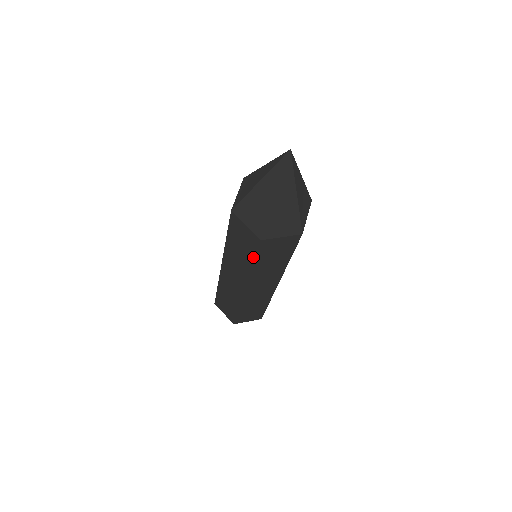
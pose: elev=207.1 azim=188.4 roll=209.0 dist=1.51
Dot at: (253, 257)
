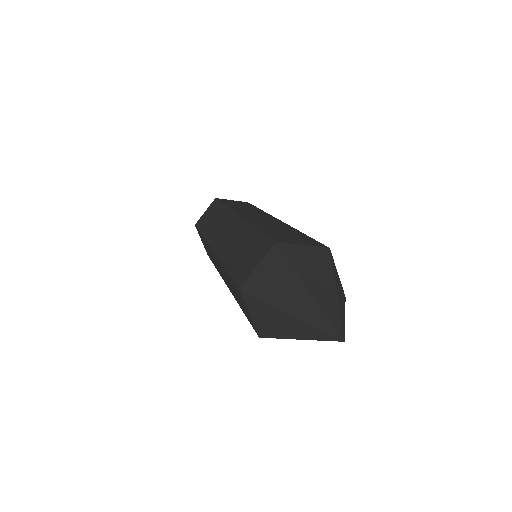
Dot at: occluded
